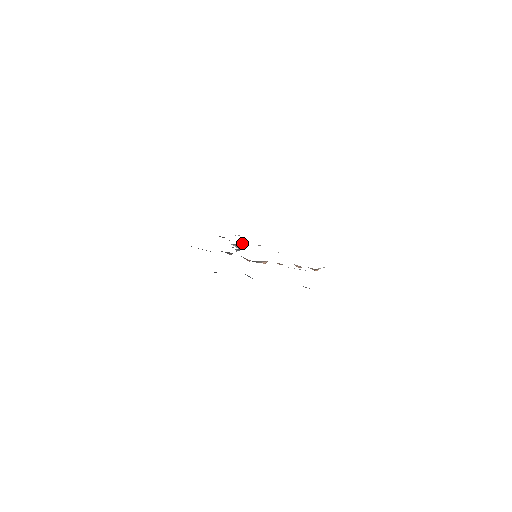
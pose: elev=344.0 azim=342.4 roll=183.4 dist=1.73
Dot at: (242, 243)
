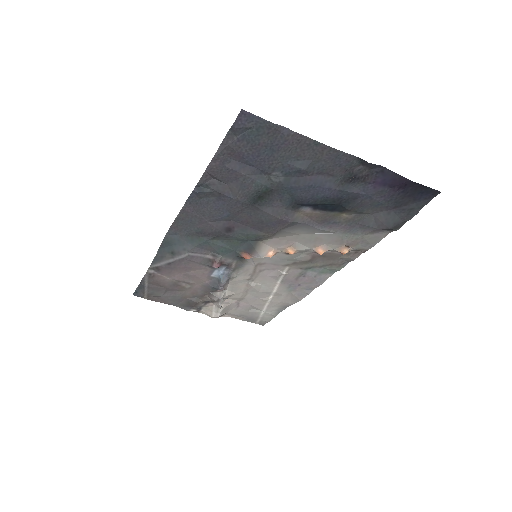
Dot at: (226, 291)
